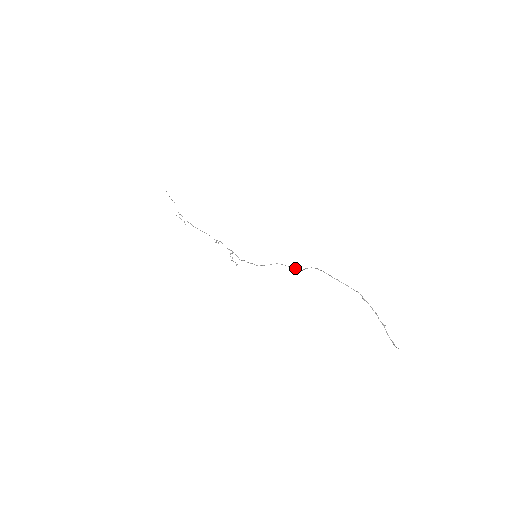
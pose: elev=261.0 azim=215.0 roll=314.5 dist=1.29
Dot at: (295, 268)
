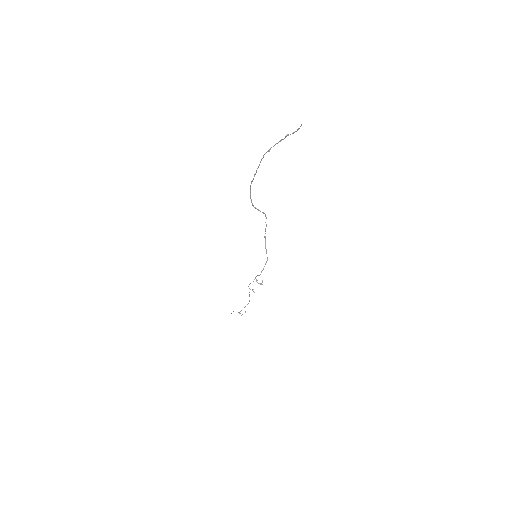
Dot at: occluded
